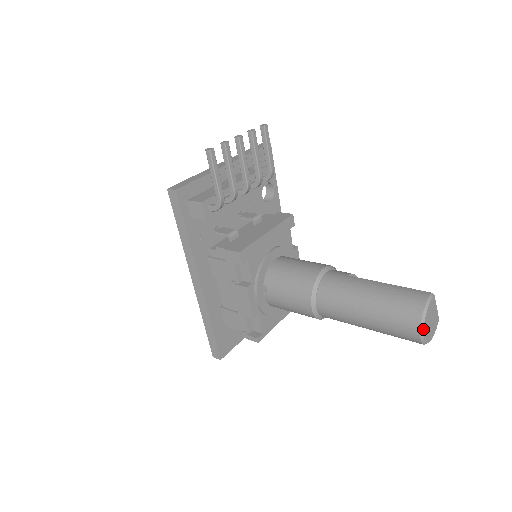
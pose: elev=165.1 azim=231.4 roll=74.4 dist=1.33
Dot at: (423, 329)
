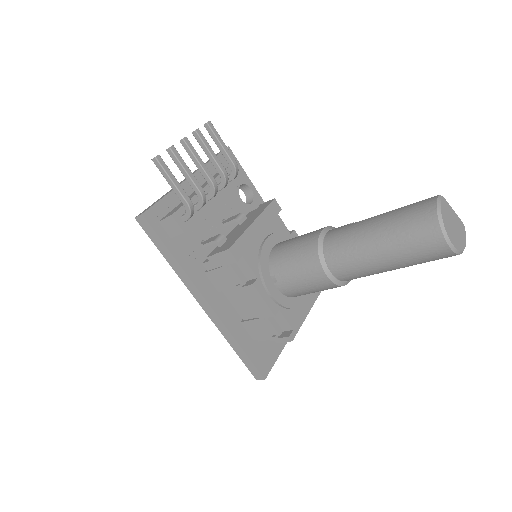
Dot at: (447, 235)
